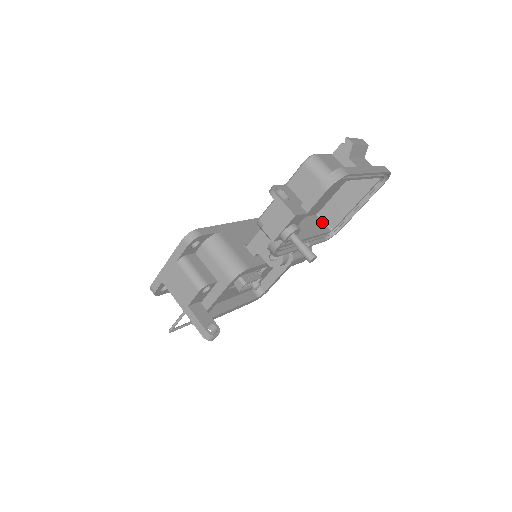
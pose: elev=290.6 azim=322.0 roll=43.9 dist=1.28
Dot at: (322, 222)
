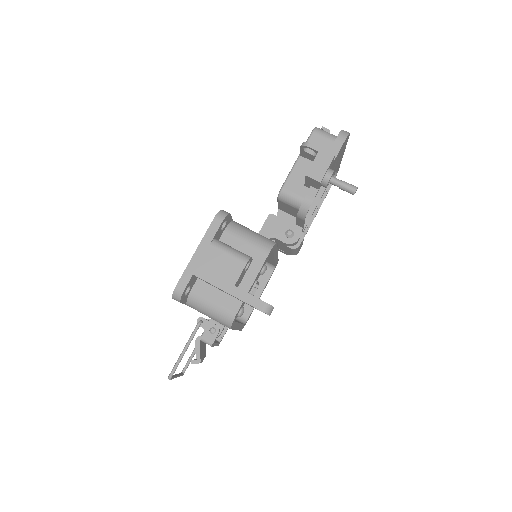
Dot at: occluded
